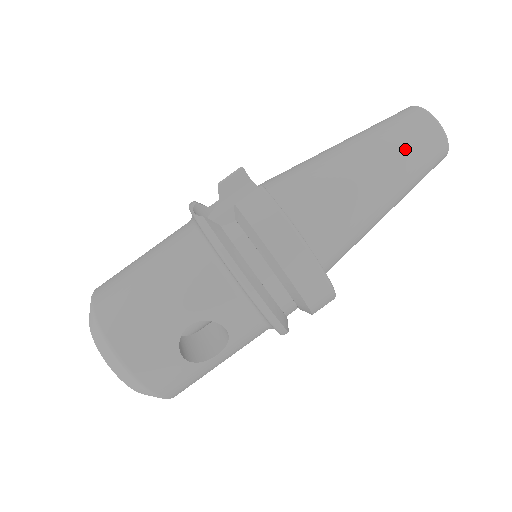
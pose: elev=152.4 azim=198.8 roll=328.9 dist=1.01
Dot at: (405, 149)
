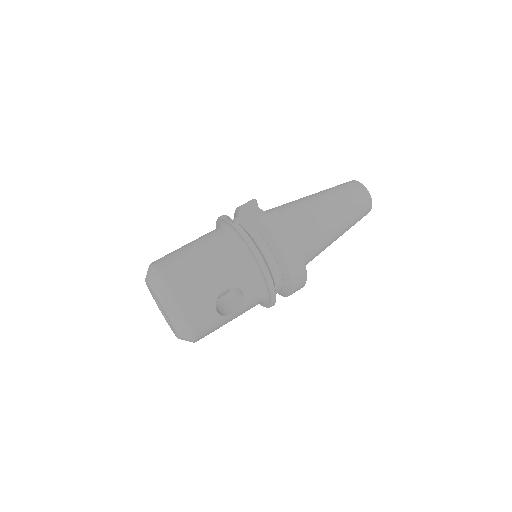
Dot at: (351, 204)
